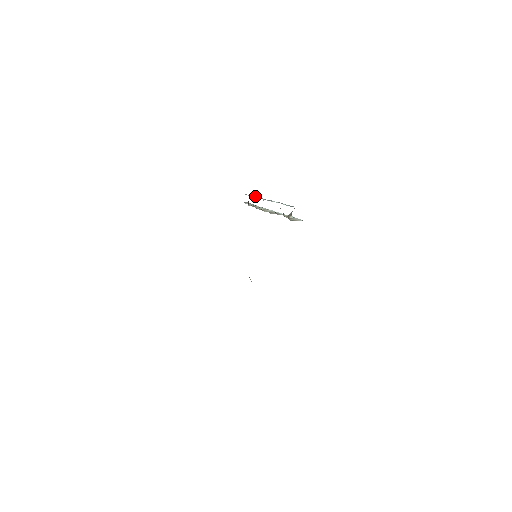
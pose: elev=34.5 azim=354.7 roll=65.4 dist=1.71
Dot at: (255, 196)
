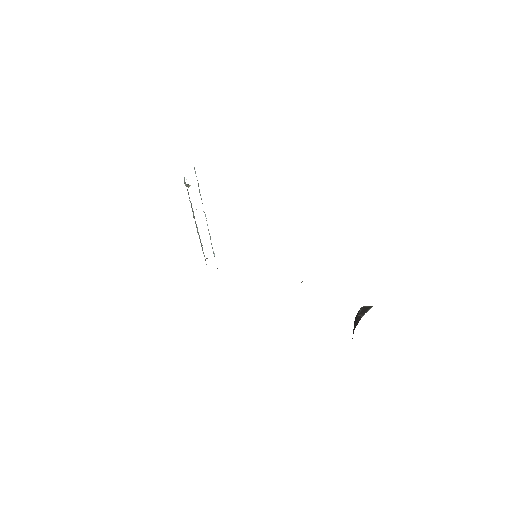
Dot at: occluded
